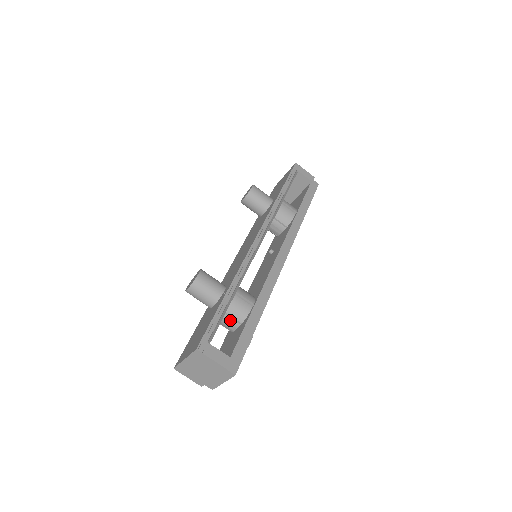
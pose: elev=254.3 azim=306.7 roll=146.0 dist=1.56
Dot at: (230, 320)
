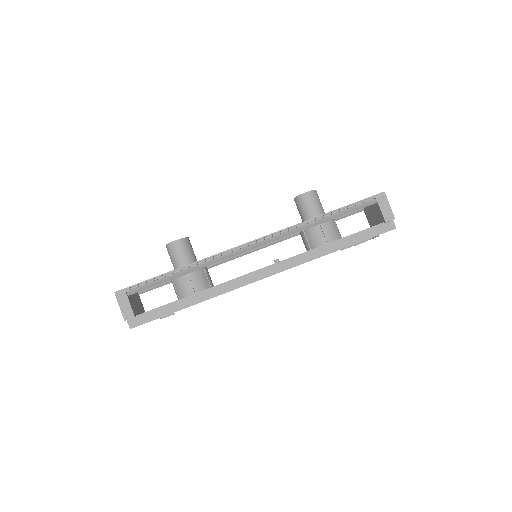
Dot at: (175, 290)
